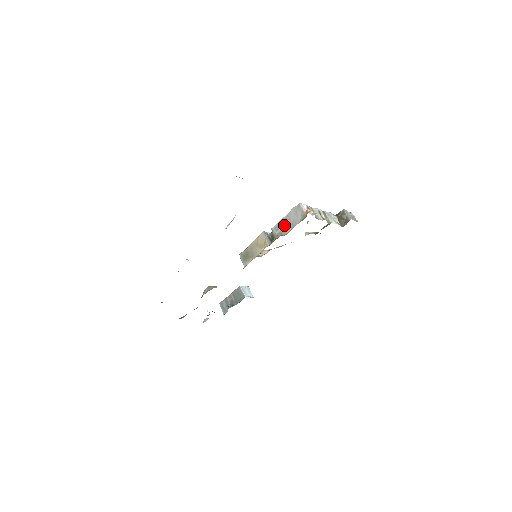
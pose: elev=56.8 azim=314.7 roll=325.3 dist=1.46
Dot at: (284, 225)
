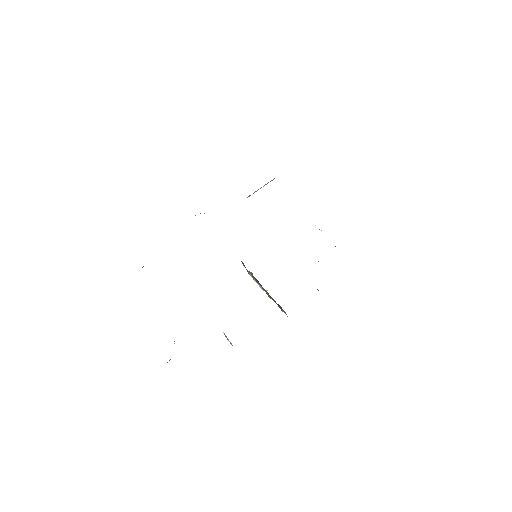
Dot at: occluded
